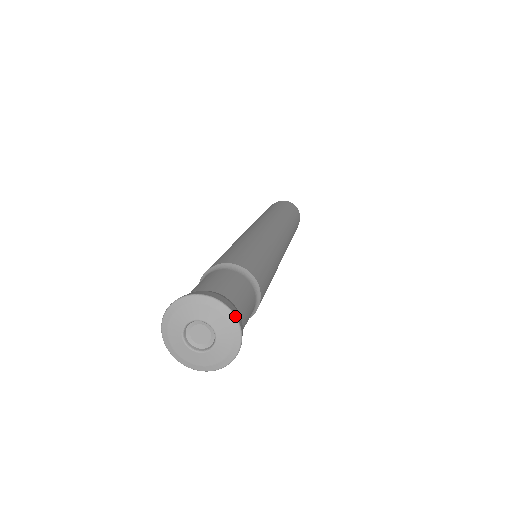
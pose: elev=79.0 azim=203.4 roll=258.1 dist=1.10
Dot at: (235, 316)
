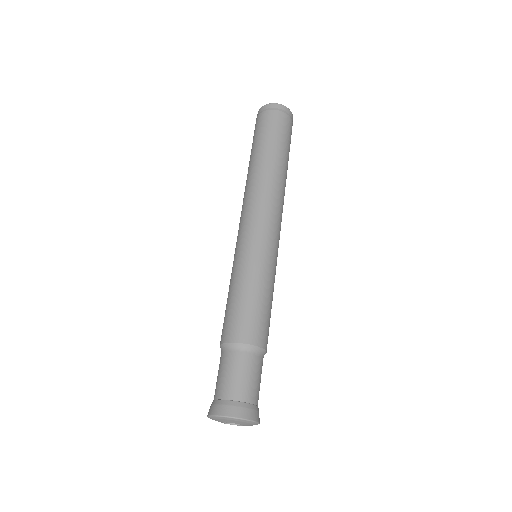
Dot at: (237, 418)
